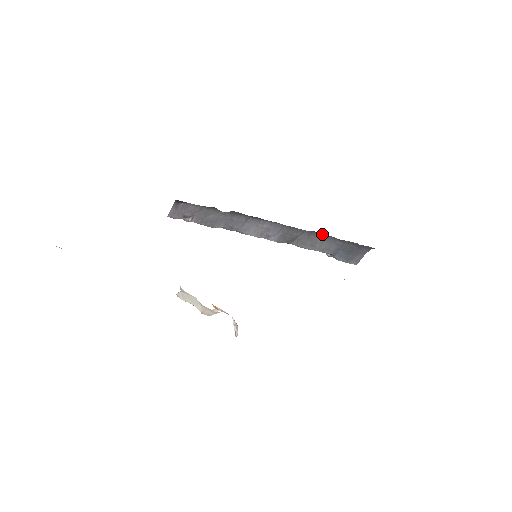
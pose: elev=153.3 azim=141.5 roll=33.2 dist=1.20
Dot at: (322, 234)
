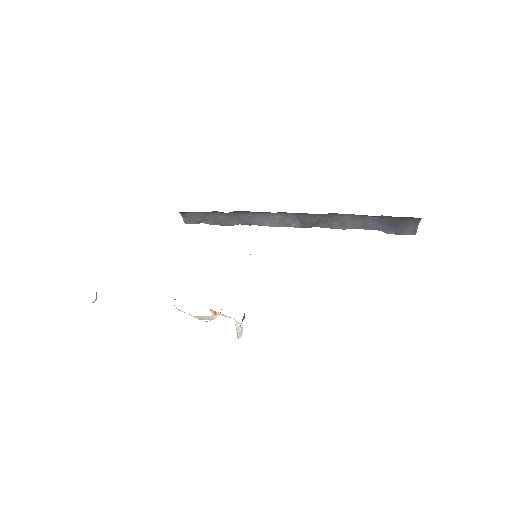
Dot at: (346, 214)
